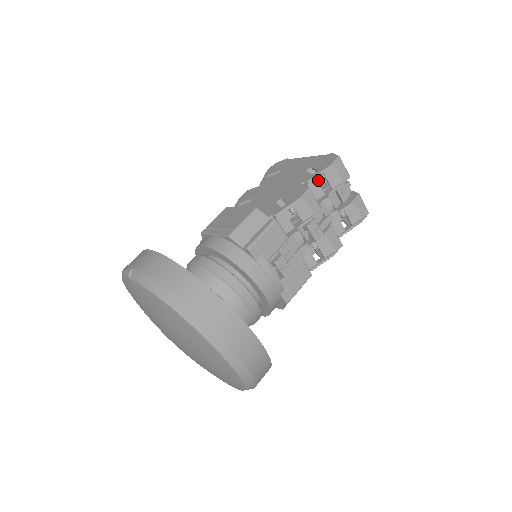
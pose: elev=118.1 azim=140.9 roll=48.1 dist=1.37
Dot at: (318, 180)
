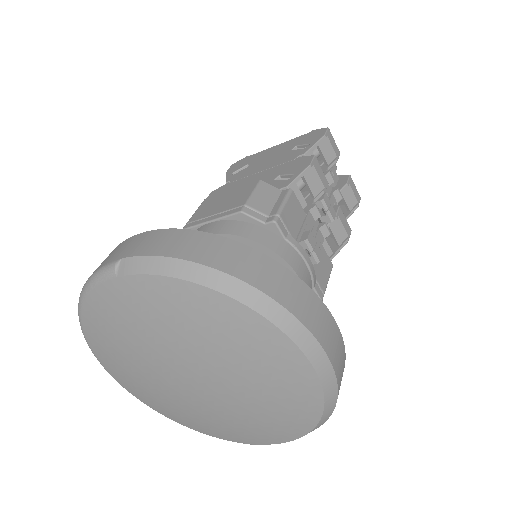
Dot at: occluded
